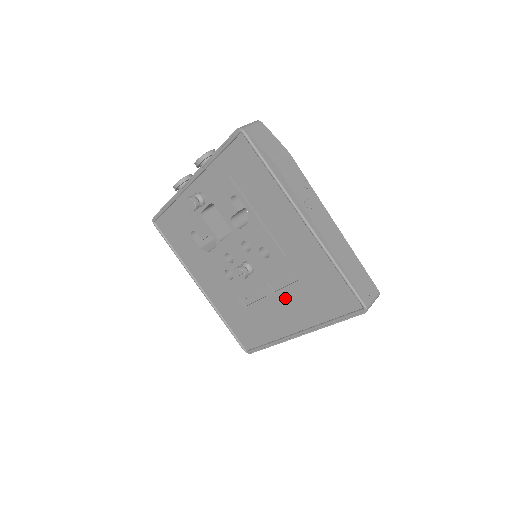
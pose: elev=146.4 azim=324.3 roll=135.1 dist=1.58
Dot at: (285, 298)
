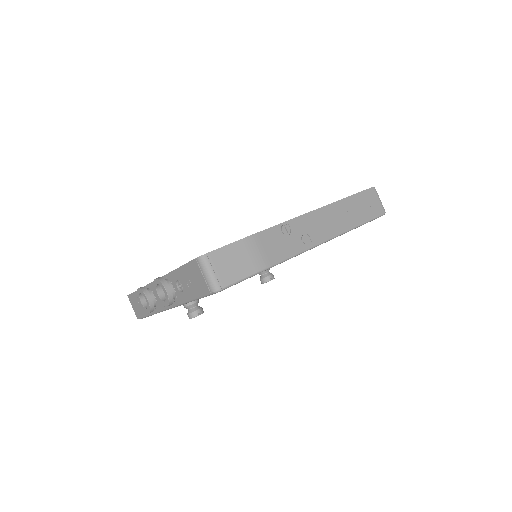
Dot at: occluded
